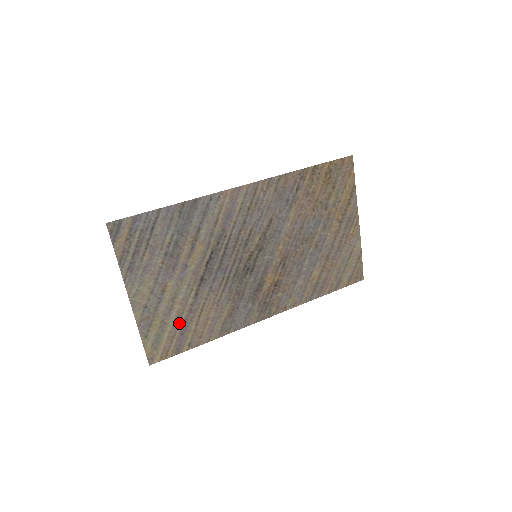
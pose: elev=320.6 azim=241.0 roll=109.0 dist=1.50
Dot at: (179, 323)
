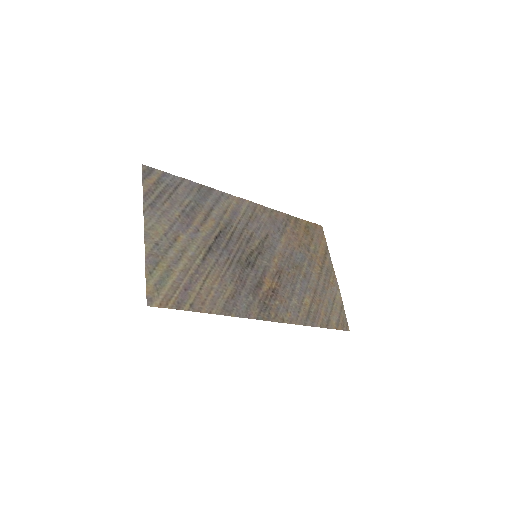
Dot at: (184, 277)
